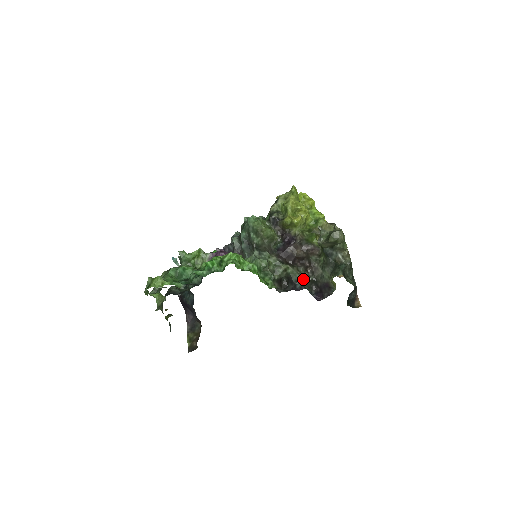
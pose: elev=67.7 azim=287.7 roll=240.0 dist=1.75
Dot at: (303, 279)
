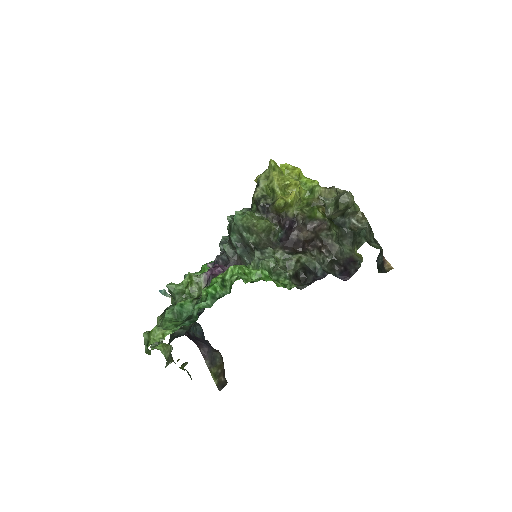
Dot at: (321, 263)
